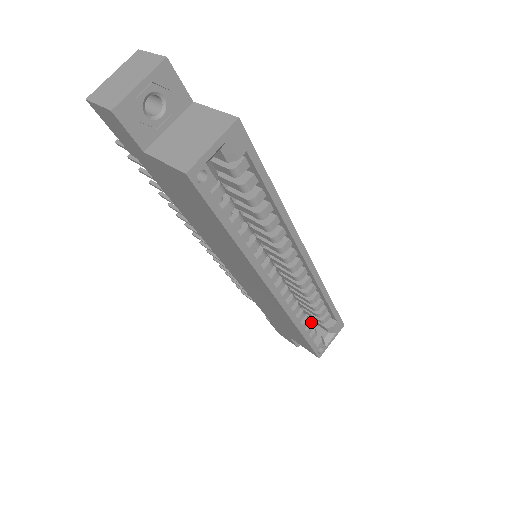
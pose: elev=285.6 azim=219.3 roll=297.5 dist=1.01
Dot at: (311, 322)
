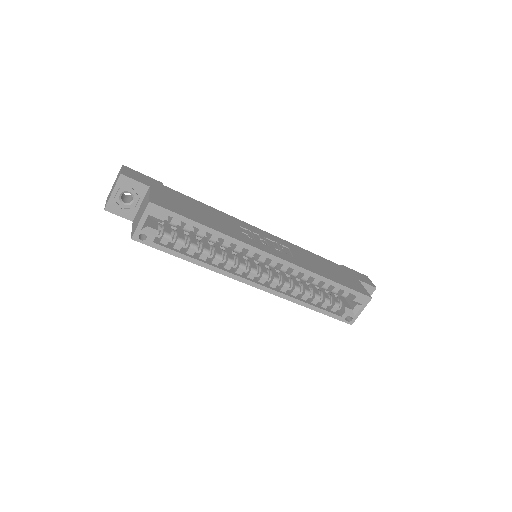
Dot at: occluded
